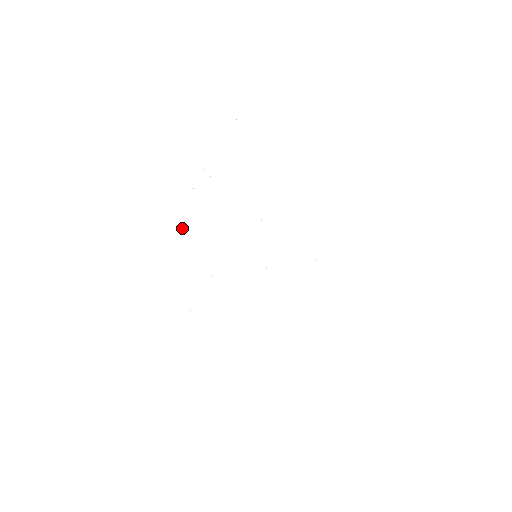
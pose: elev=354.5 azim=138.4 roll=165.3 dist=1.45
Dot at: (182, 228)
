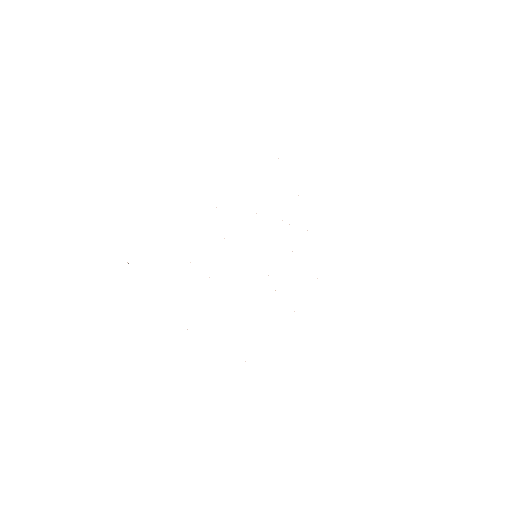
Dot at: occluded
